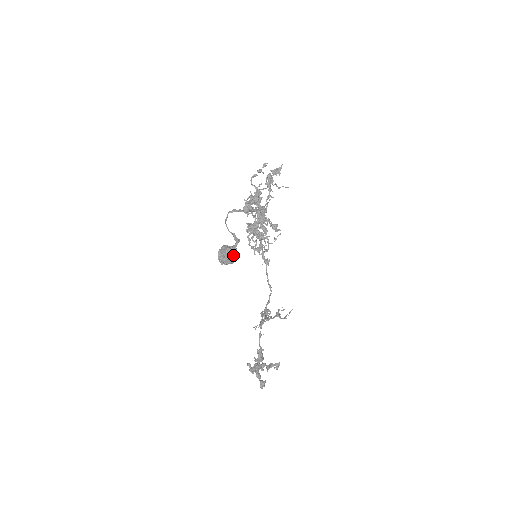
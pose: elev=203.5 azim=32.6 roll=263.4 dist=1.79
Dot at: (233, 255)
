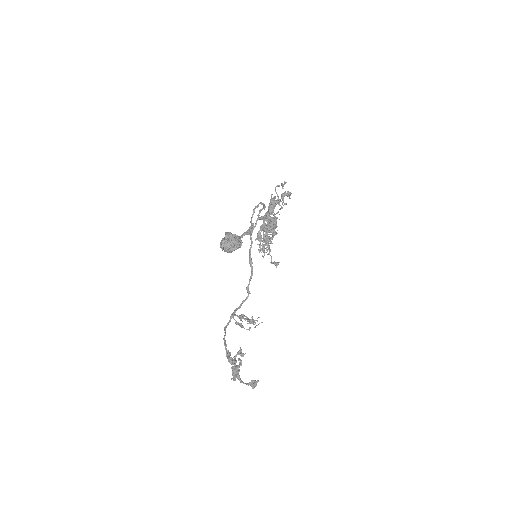
Dot at: (240, 244)
